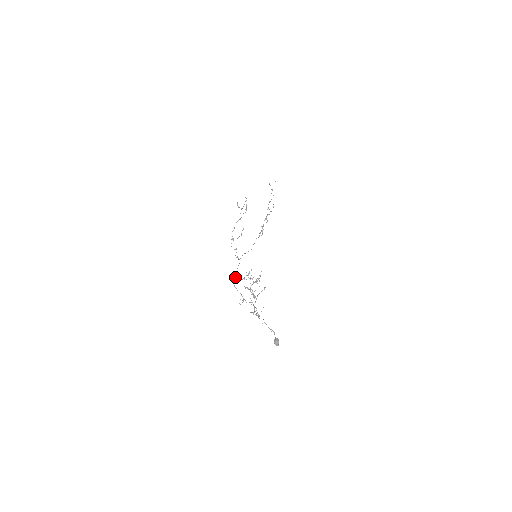
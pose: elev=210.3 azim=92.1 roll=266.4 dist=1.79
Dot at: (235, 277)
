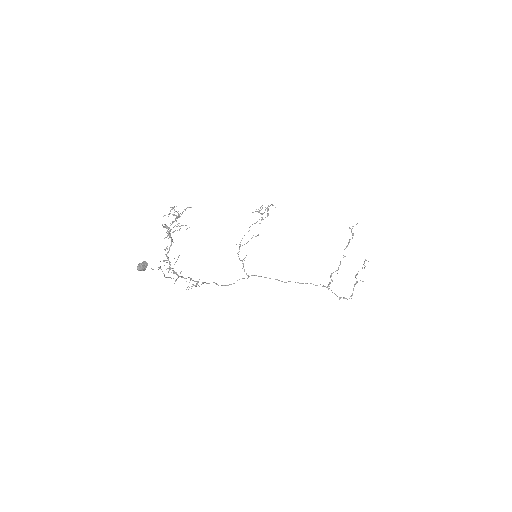
Dot at: (224, 285)
